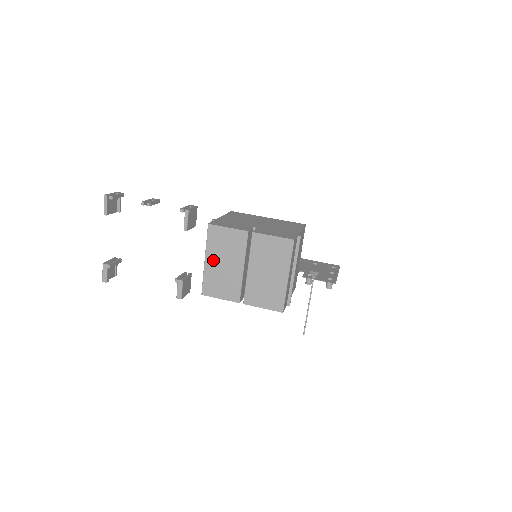
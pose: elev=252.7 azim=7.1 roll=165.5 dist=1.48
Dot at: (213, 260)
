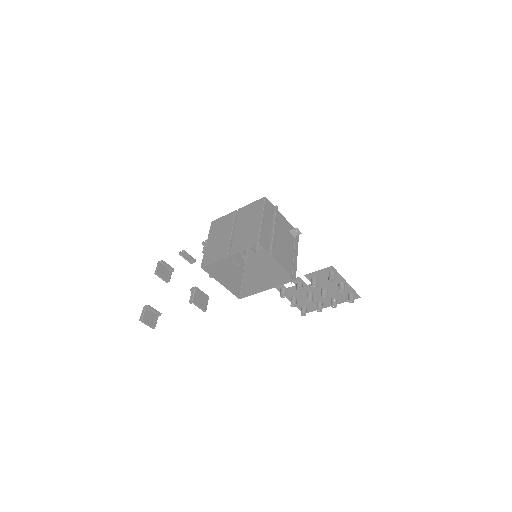
Dot at: (212, 240)
